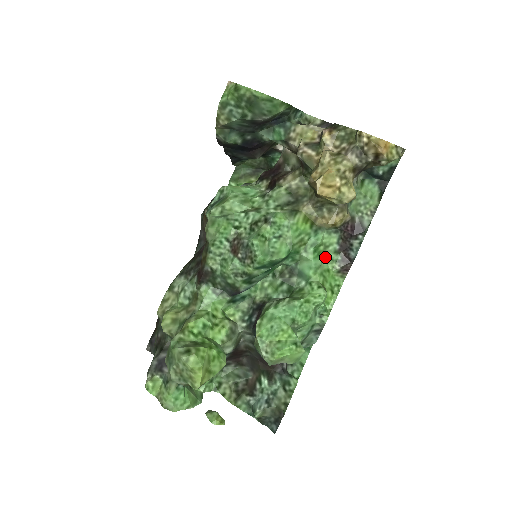
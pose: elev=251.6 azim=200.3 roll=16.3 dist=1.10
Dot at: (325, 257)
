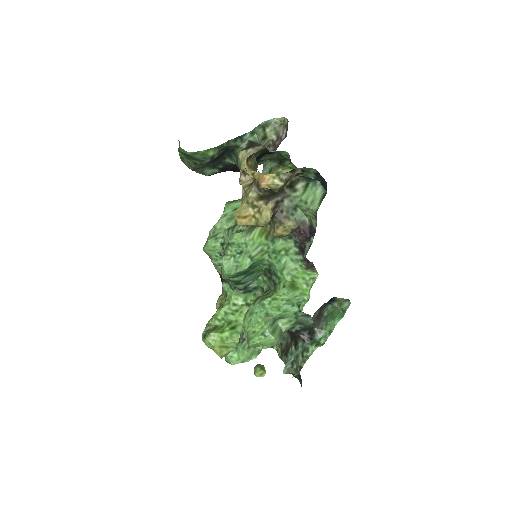
Dot at: (289, 259)
